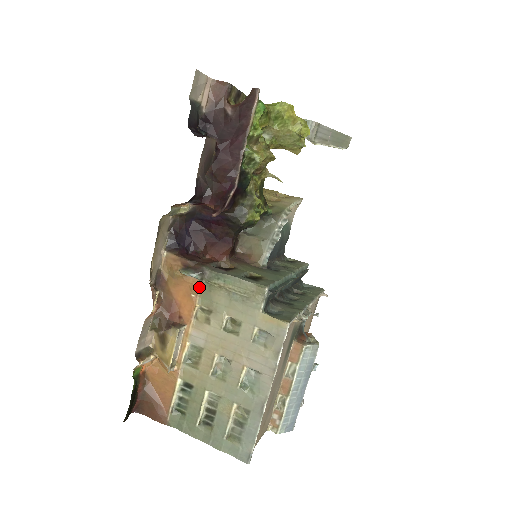
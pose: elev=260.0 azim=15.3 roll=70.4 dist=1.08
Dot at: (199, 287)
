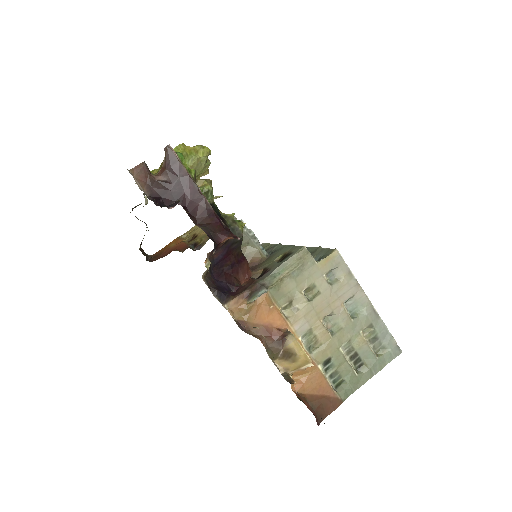
Dot at: (269, 297)
